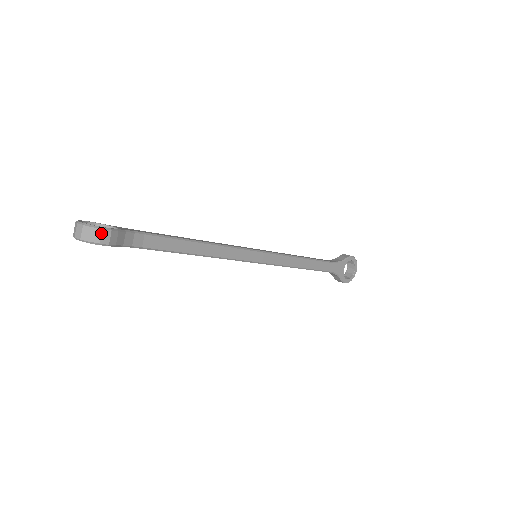
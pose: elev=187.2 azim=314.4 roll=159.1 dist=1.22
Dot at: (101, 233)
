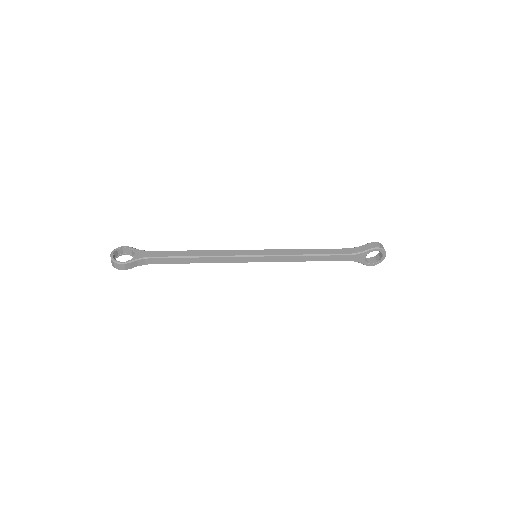
Dot at: (119, 265)
